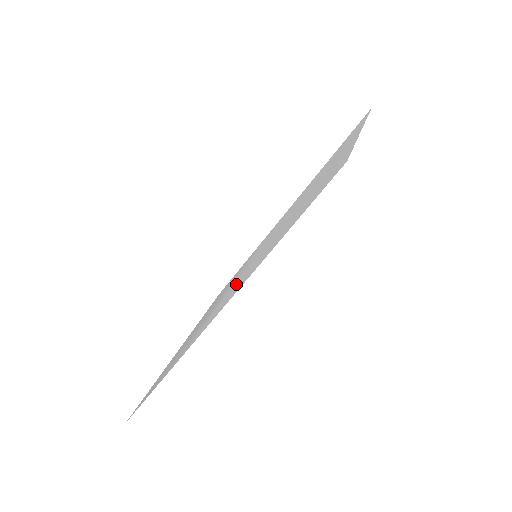
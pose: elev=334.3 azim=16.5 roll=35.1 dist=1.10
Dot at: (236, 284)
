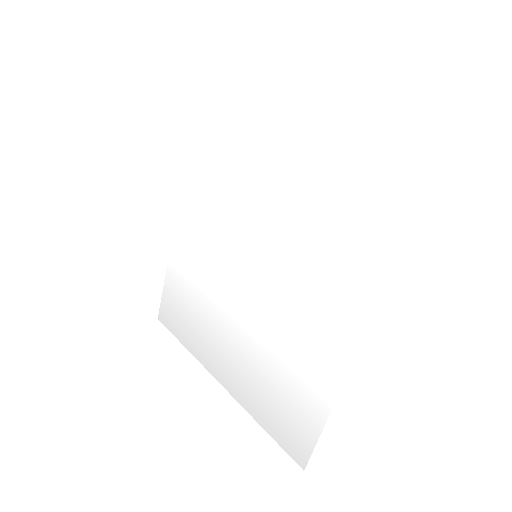
Dot at: (304, 291)
